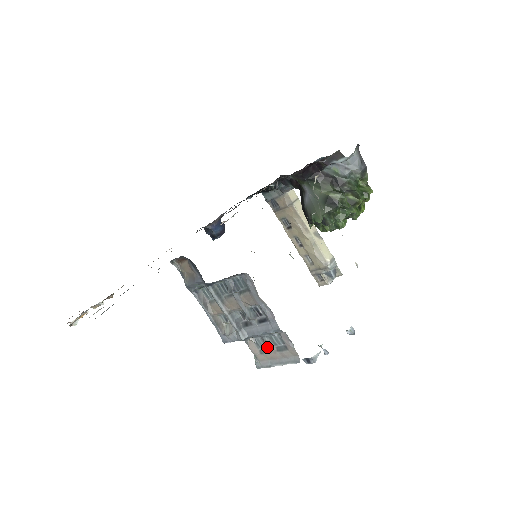
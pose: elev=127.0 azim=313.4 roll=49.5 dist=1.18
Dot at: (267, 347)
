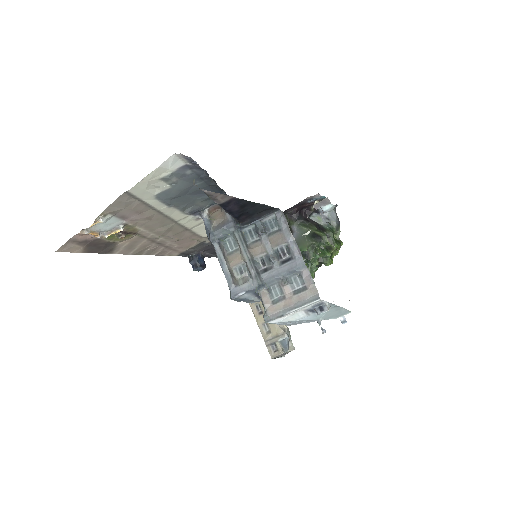
Dot at: (282, 294)
